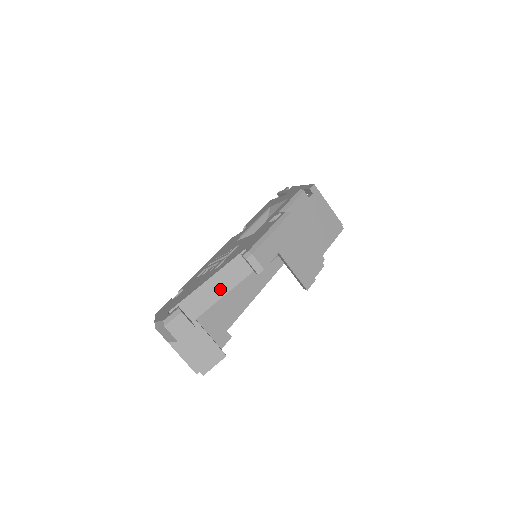
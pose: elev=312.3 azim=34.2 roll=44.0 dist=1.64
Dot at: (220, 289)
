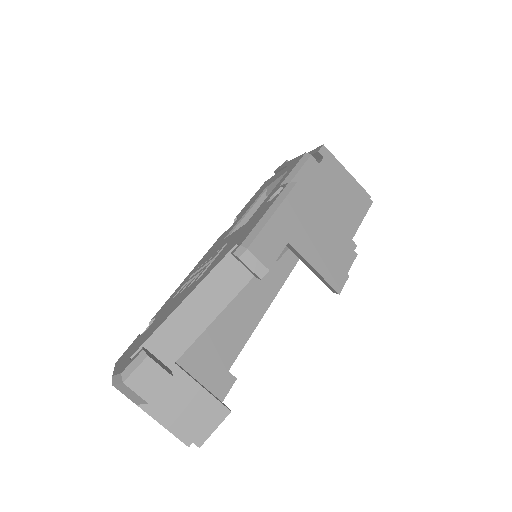
Dot at: (206, 310)
